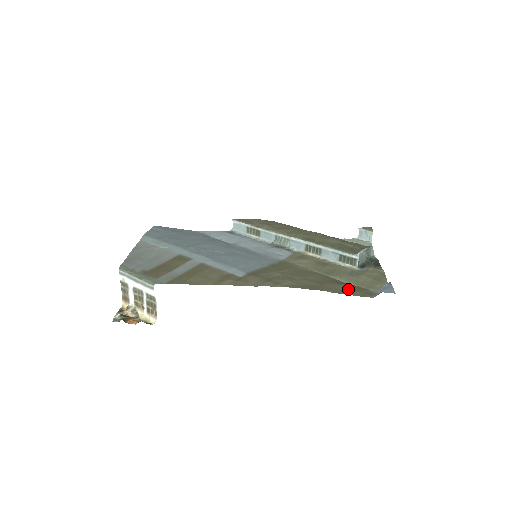
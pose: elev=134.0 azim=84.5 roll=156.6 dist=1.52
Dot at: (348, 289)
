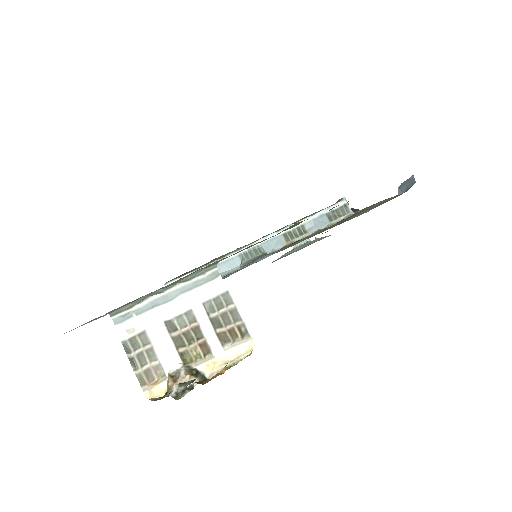
Dot at: occluded
